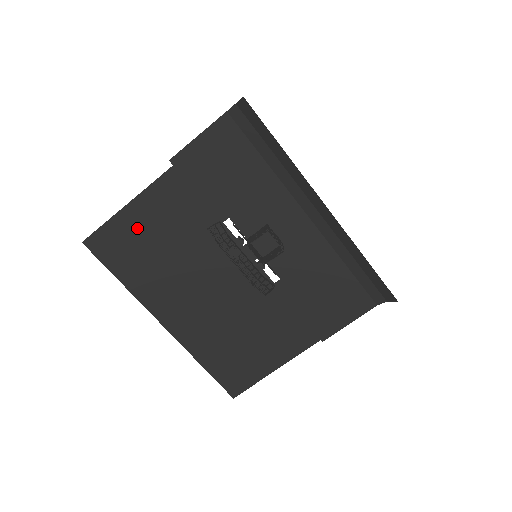
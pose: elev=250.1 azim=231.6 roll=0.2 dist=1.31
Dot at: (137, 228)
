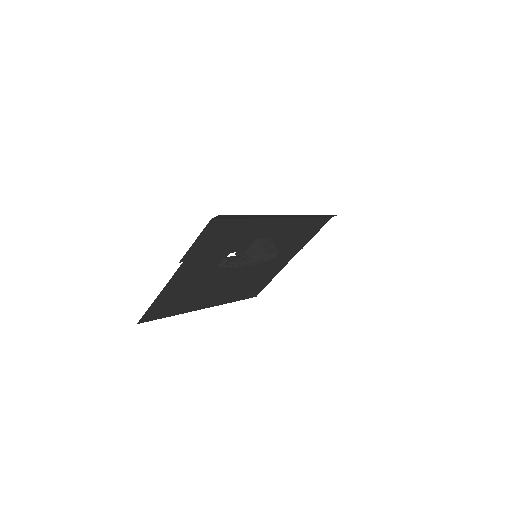
Dot at: (171, 296)
